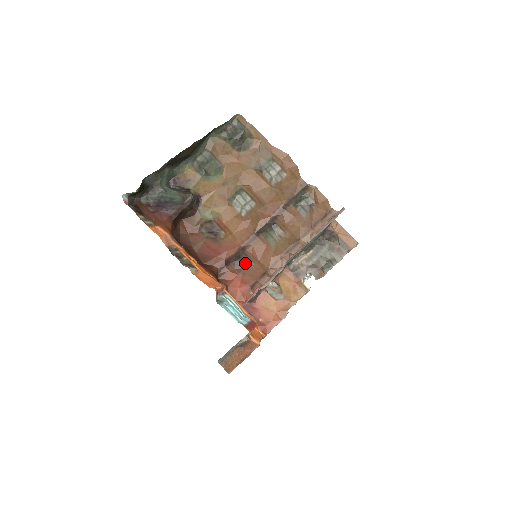
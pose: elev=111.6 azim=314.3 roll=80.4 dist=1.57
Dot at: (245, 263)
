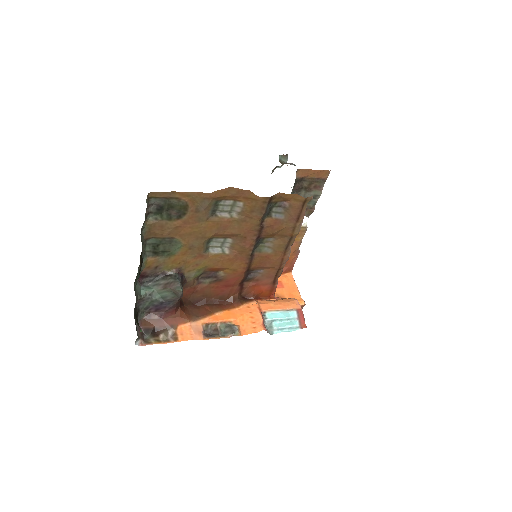
Dot at: (255, 273)
